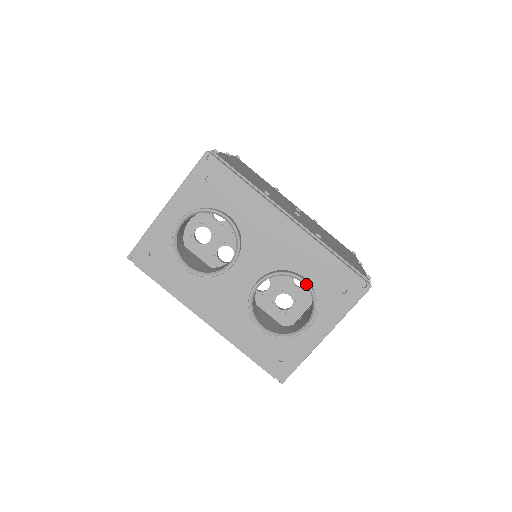
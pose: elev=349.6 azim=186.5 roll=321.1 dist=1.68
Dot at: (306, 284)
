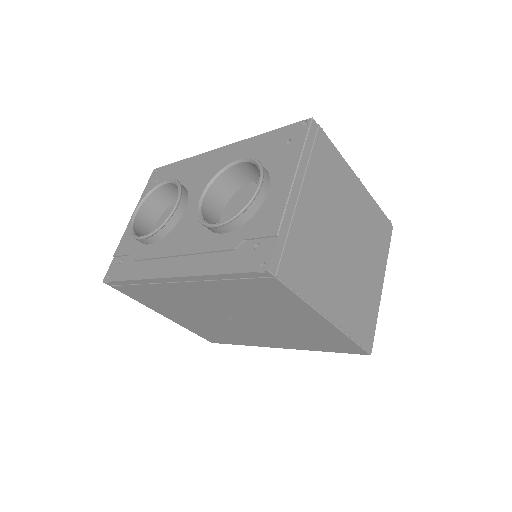
Dot at: (242, 159)
